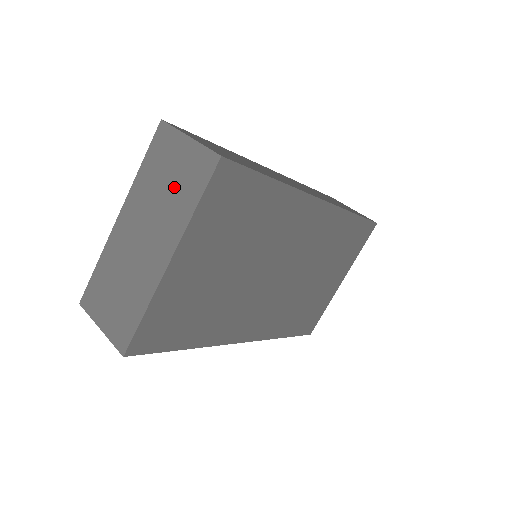
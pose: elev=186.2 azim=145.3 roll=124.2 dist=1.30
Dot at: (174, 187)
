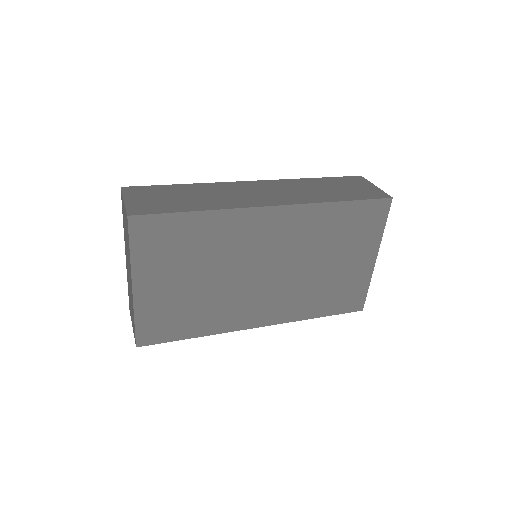
Dot at: (126, 236)
